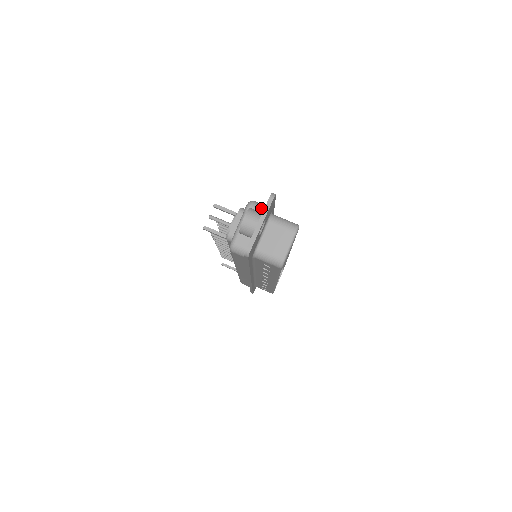
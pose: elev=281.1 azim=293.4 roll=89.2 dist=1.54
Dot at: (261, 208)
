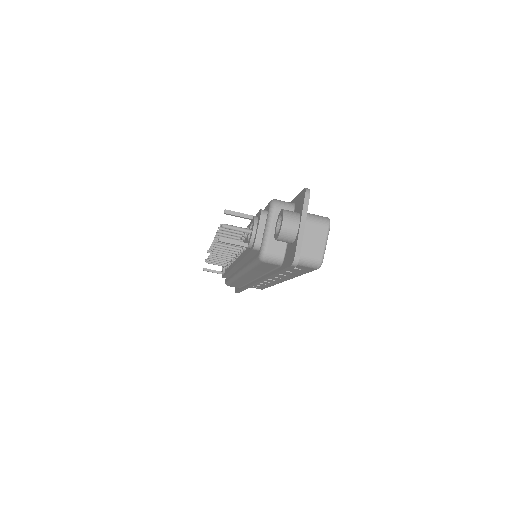
Dot at: (287, 206)
